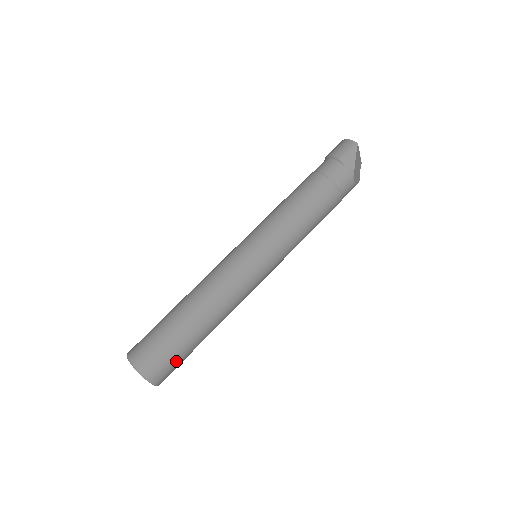
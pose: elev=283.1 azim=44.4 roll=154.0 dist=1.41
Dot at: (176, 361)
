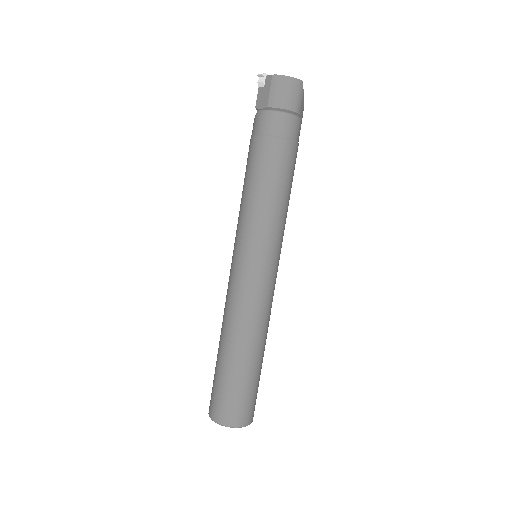
Dot at: occluded
